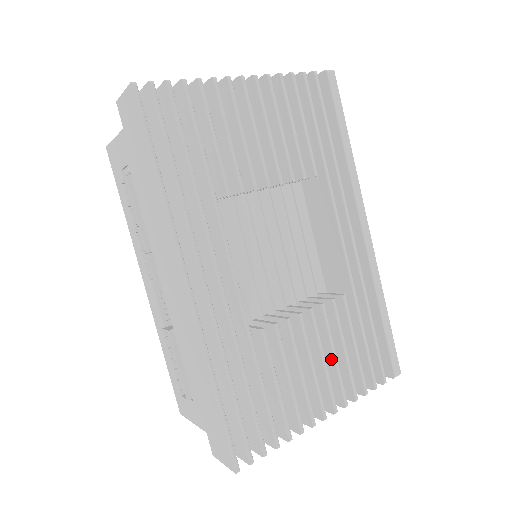
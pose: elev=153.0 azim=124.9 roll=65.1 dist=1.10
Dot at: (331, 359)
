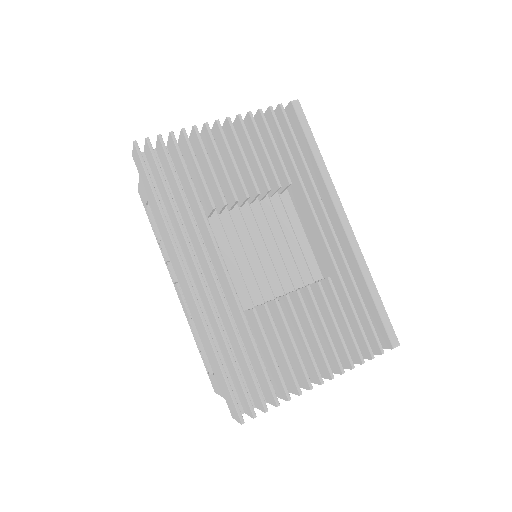
Dot at: (324, 333)
